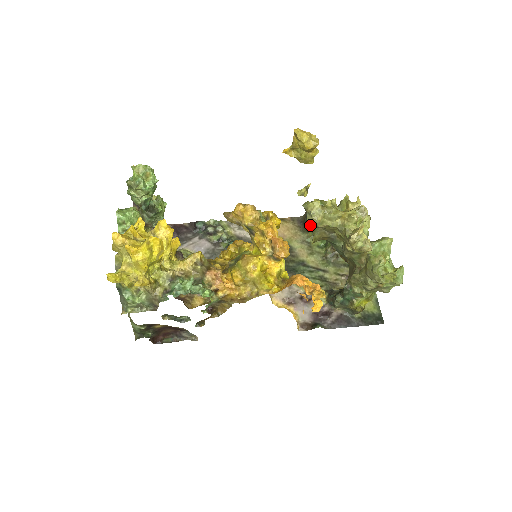
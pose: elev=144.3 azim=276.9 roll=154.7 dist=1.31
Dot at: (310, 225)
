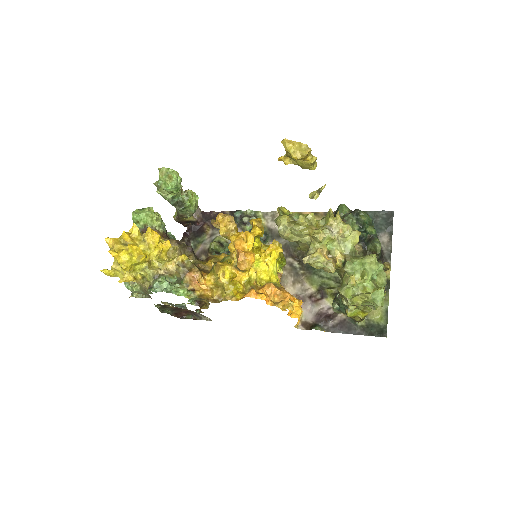
Dot at: occluded
